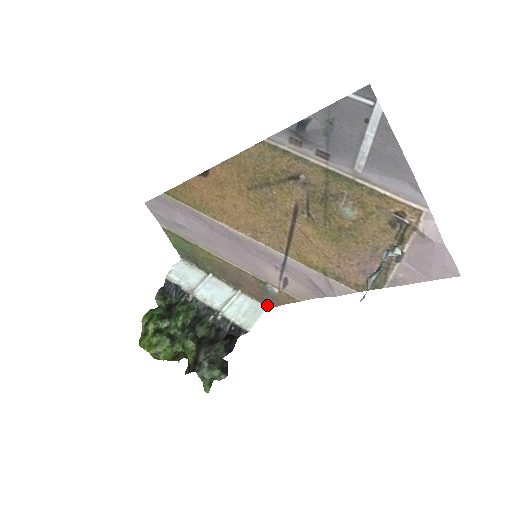
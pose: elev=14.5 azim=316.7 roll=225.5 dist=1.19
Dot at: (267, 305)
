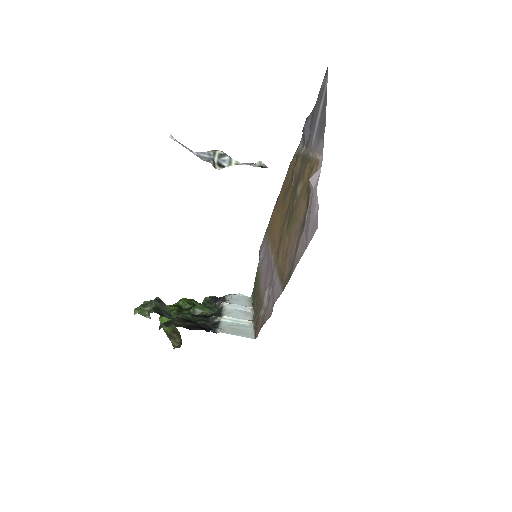
Dot at: (256, 336)
